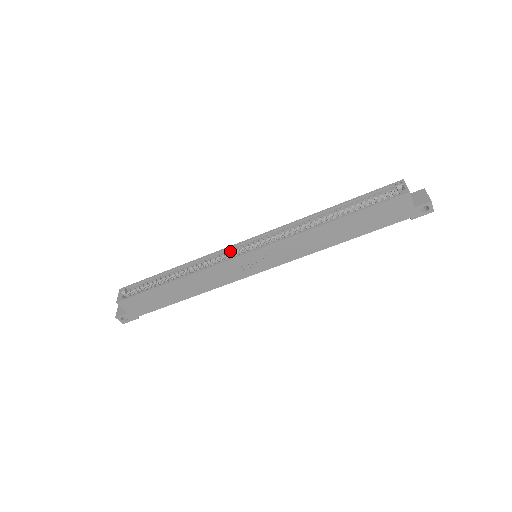
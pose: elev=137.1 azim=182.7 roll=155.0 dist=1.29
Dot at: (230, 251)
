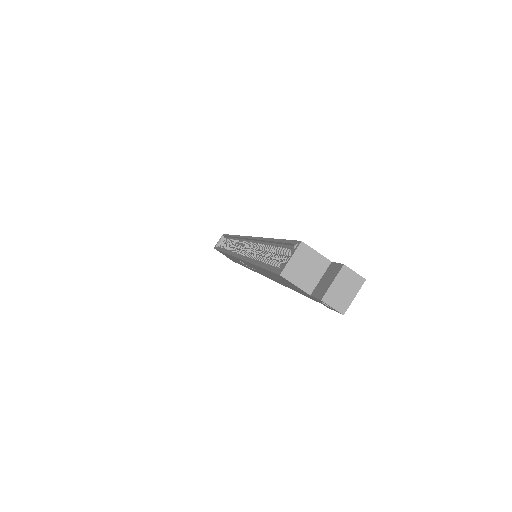
Dot at: occluded
